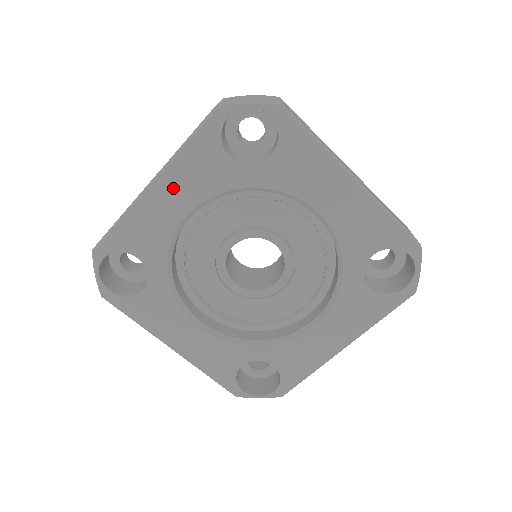
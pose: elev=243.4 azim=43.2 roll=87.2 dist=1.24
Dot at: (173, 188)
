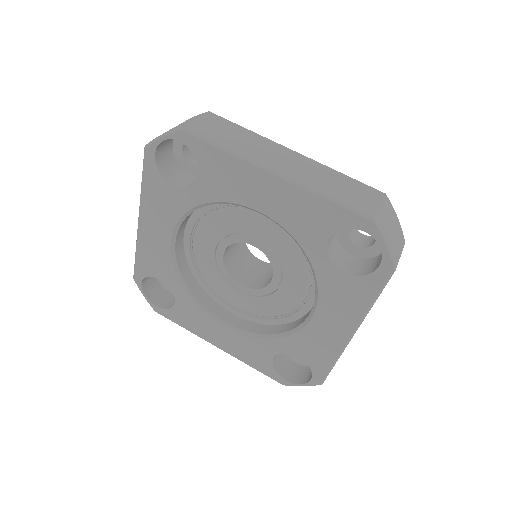
Dot at: (152, 221)
